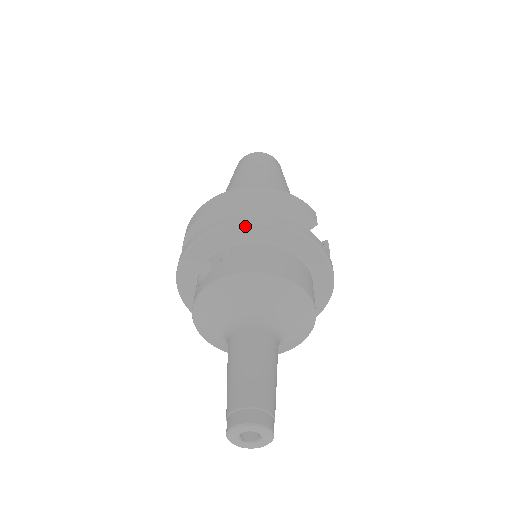
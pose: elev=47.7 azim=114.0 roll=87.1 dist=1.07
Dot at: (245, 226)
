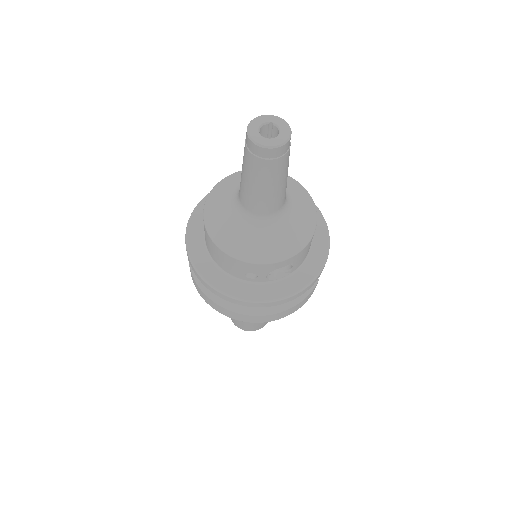
Dot at: occluded
